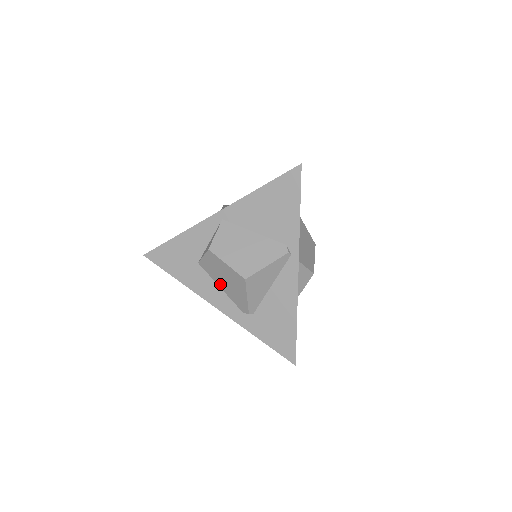
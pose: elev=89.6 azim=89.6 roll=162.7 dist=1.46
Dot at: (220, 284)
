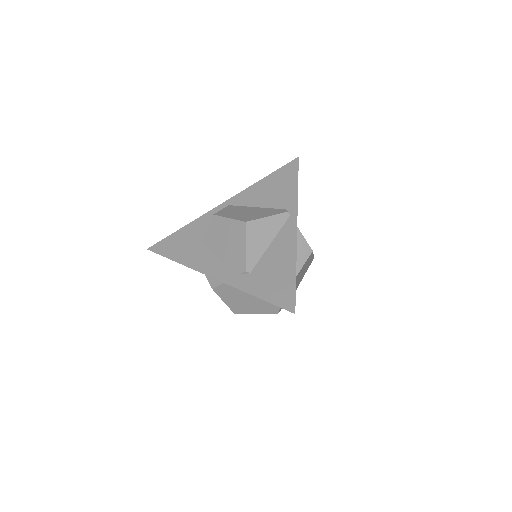
Dot at: (219, 252)
